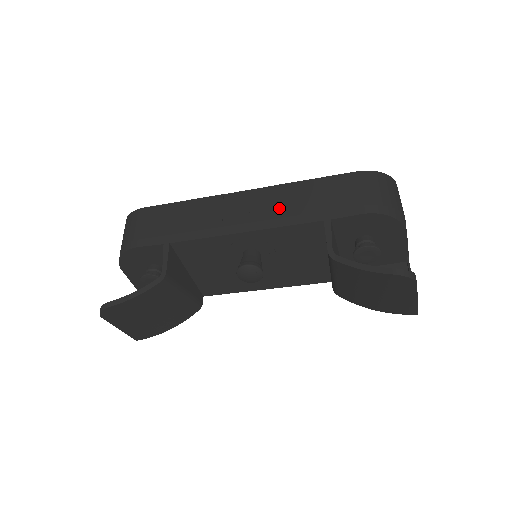
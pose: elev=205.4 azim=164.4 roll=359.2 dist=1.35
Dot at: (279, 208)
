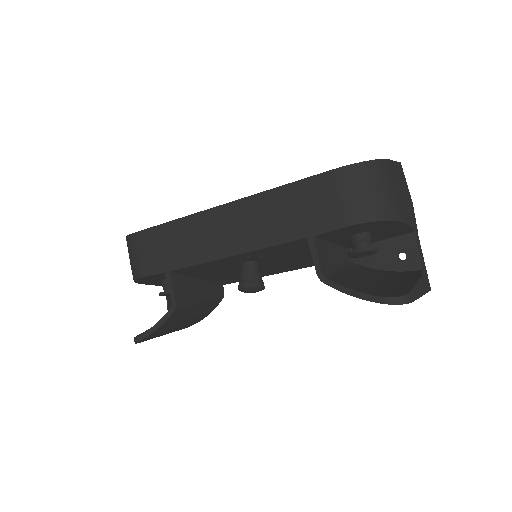
Dot at: (260, 225)
